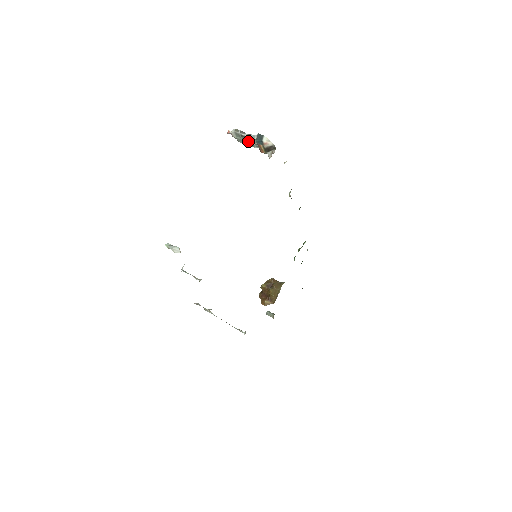
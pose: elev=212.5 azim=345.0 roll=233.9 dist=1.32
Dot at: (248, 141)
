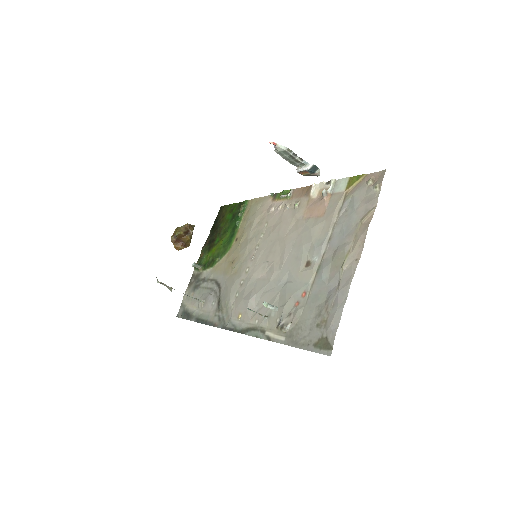
Dot at: (292, 160)
